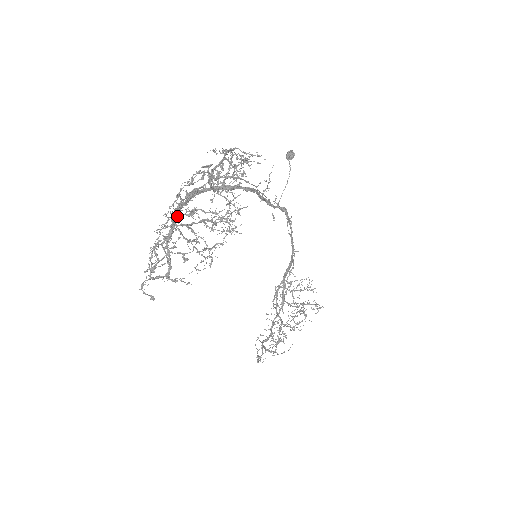
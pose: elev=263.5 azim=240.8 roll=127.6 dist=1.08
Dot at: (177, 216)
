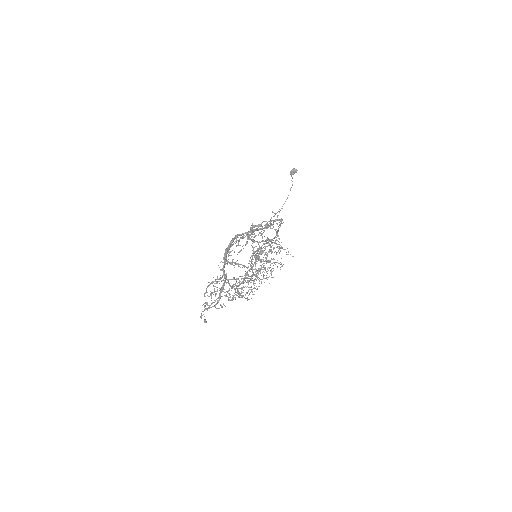
Dot at: (225, 264)
